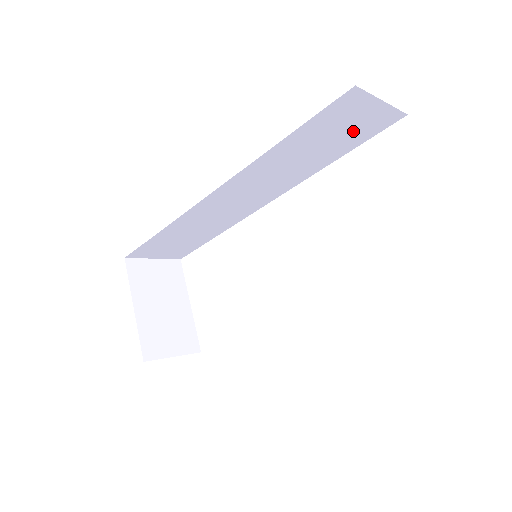
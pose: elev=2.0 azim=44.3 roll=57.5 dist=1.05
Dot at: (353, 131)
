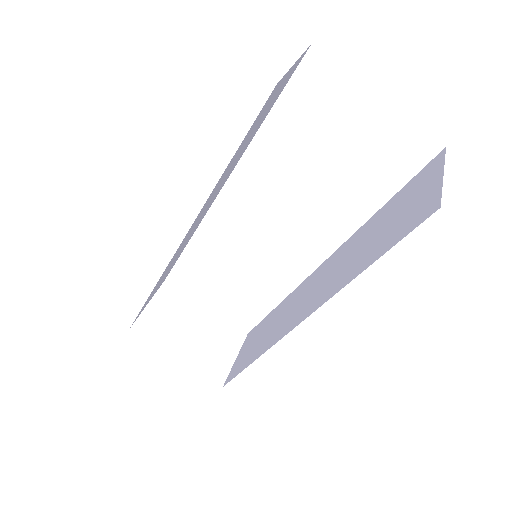
Dot at: (274, 99)
